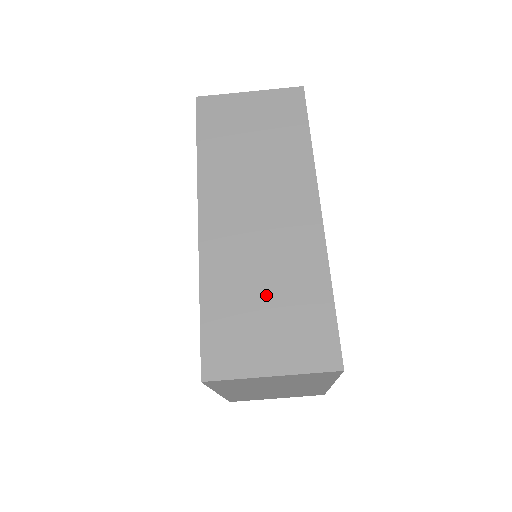
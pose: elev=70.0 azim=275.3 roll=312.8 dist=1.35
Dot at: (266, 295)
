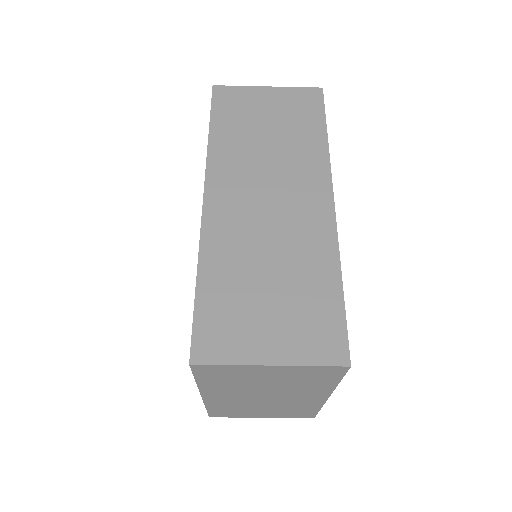
Dot at: (270, 280)
